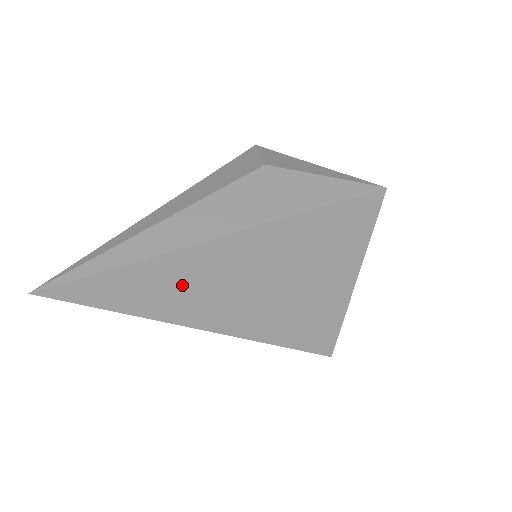
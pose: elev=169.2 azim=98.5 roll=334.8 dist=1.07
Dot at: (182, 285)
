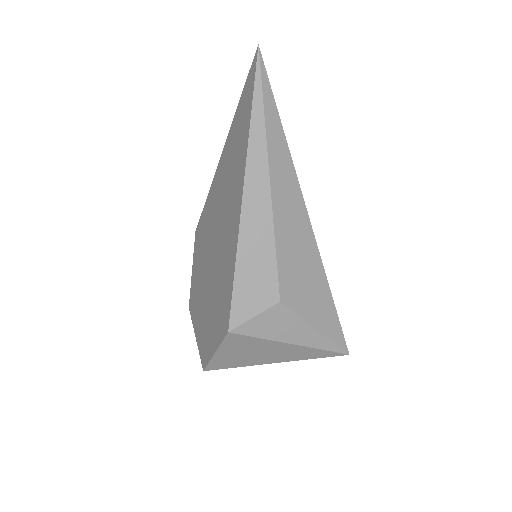
Dot at: occluded
